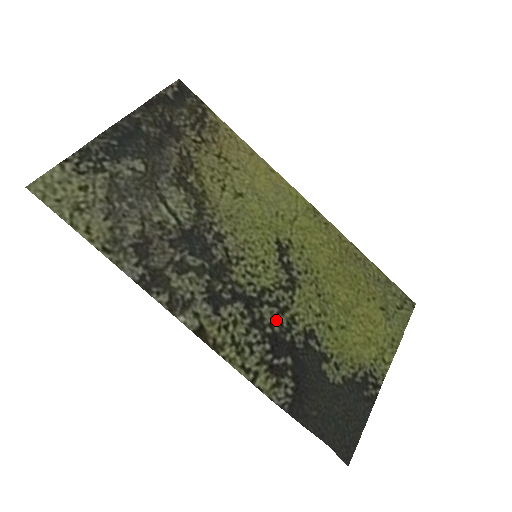
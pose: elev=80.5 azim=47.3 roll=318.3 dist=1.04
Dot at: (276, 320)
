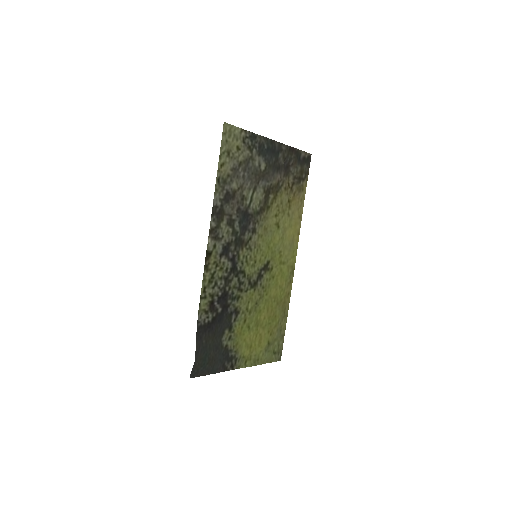
Dot at: (234, 289)
